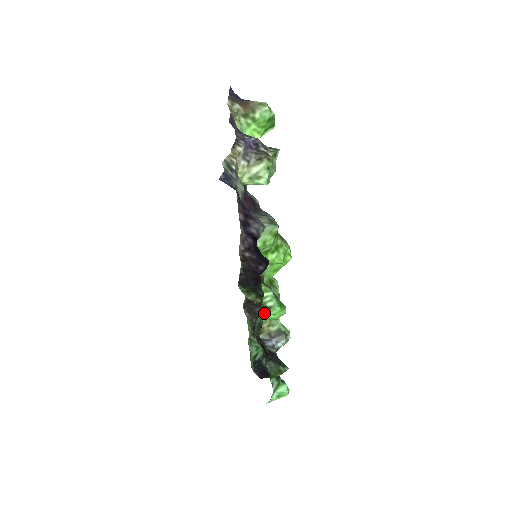
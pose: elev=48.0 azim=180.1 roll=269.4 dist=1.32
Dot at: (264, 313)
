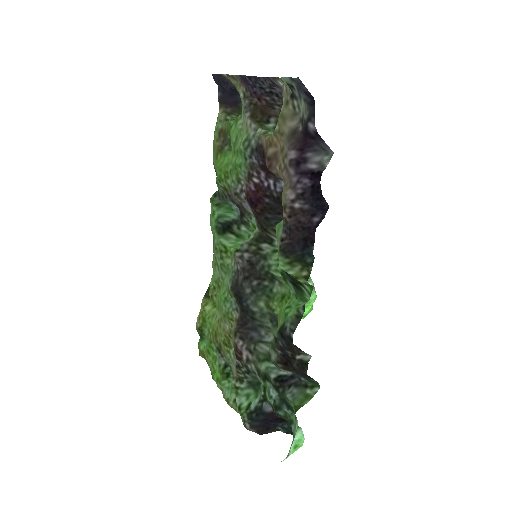
Dot at: (261, 338)
